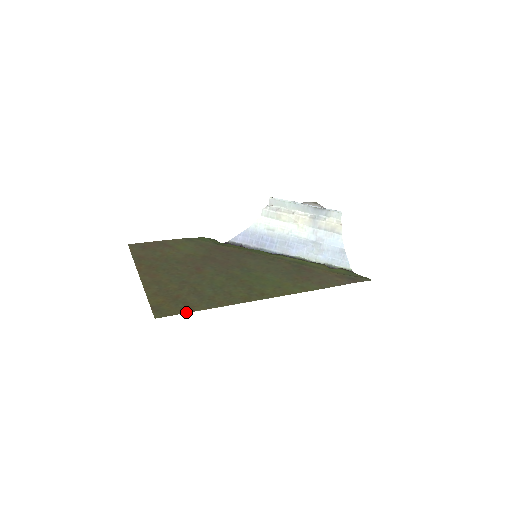
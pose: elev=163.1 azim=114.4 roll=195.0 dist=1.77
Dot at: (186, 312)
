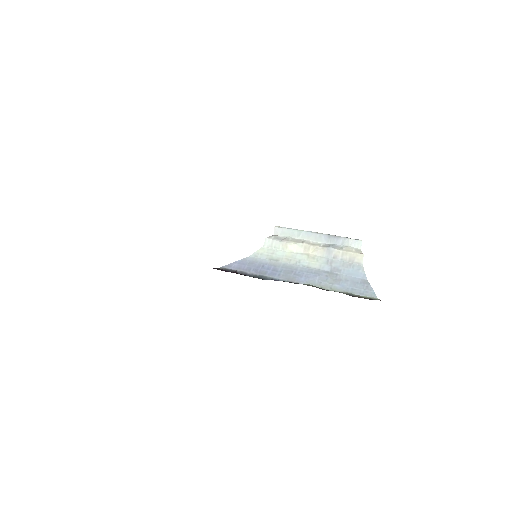
Dot at: occluded
